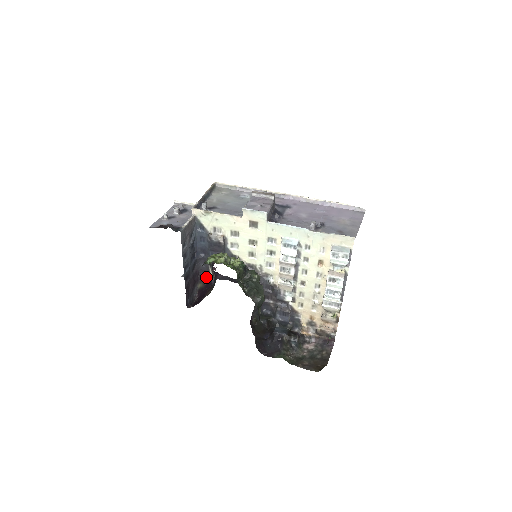
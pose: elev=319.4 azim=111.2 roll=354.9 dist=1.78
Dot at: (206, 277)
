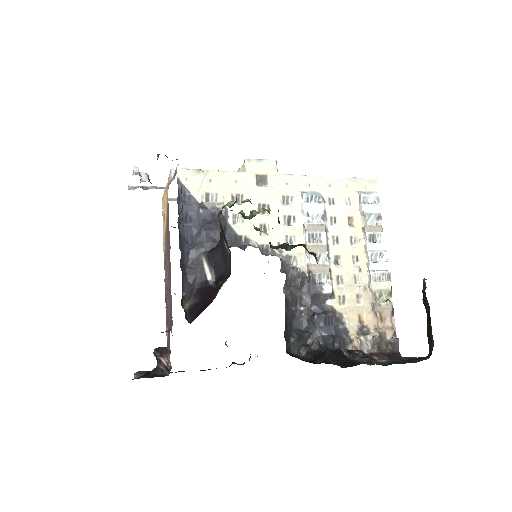
Dot at: (197, 287)
